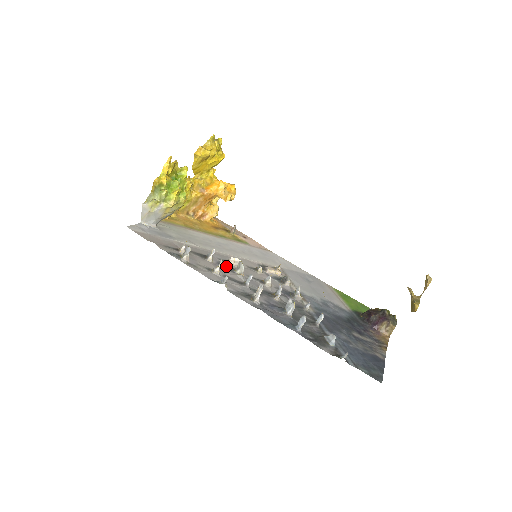
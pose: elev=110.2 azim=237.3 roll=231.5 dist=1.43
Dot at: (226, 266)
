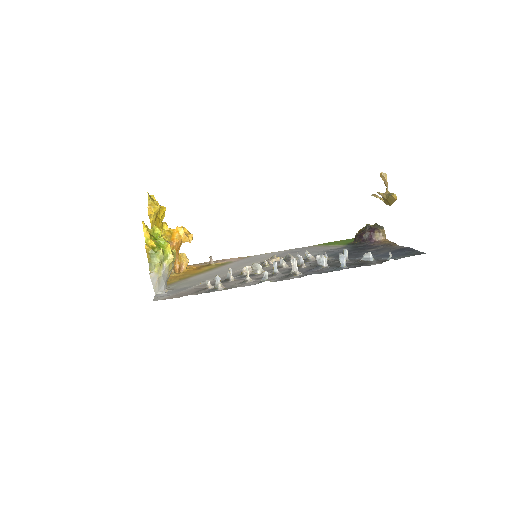
Dot at: occluded
